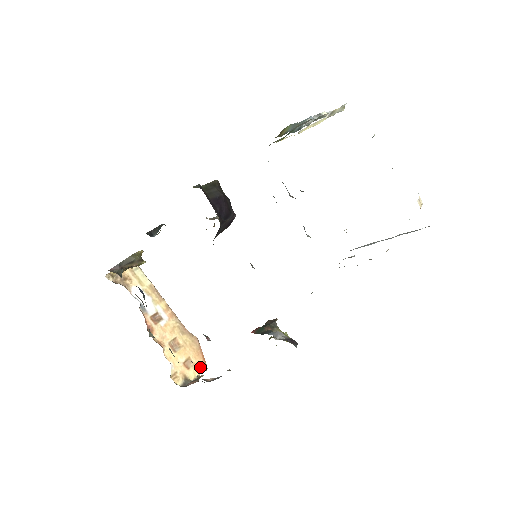
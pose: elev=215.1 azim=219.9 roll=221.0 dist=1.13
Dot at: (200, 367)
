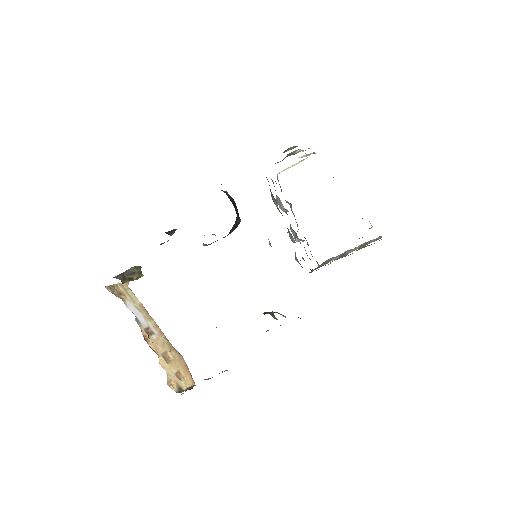
Dot at: (189, 381)
